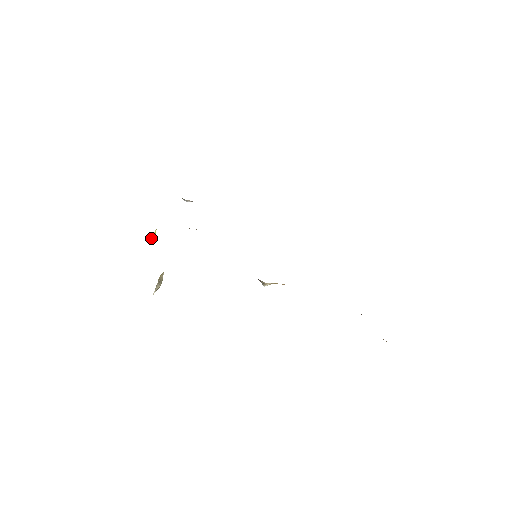
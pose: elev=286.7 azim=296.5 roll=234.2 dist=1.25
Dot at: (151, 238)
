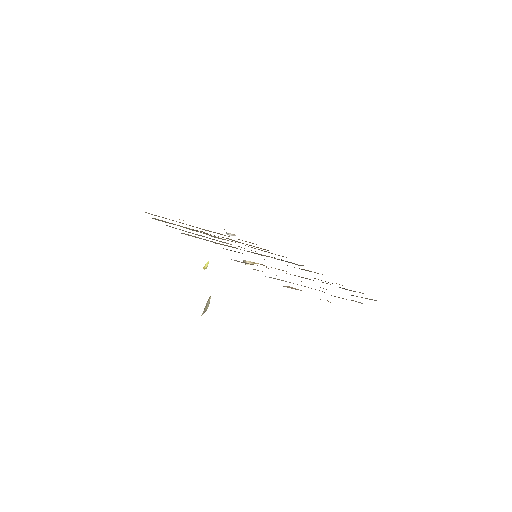
Dot at: (204, 266)
